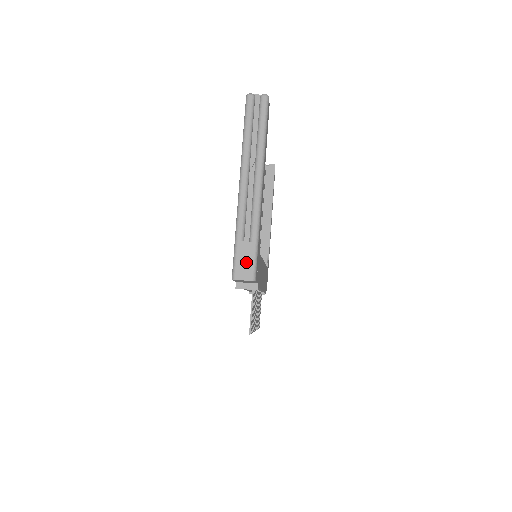
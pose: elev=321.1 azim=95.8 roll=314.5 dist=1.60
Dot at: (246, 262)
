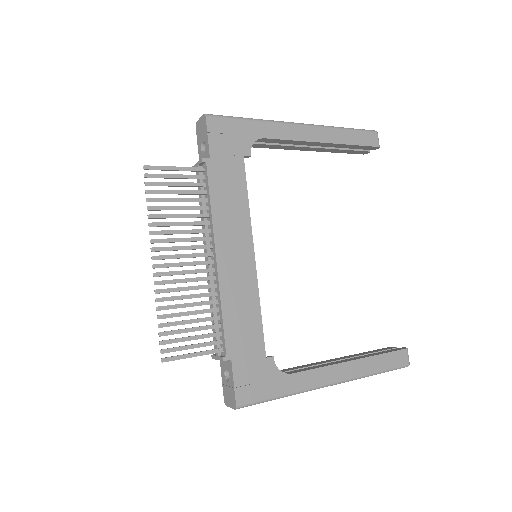
Dot at: occluded
